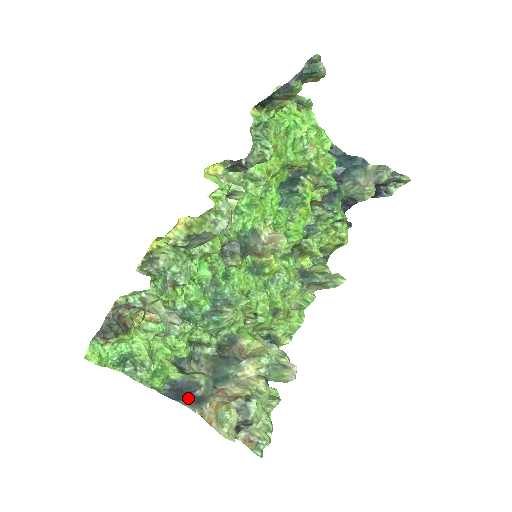
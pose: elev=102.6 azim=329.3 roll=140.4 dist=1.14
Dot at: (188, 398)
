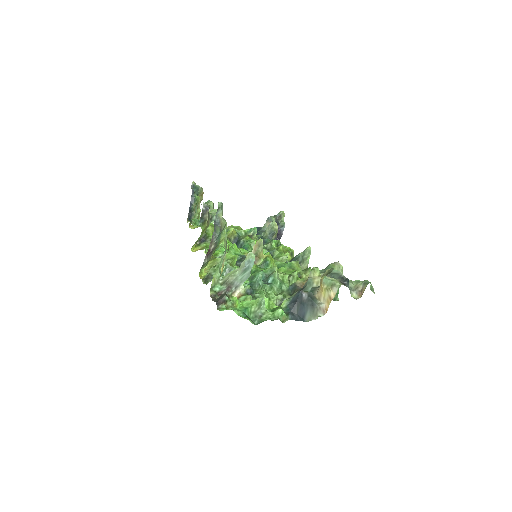
Dot at: (305, 308)
